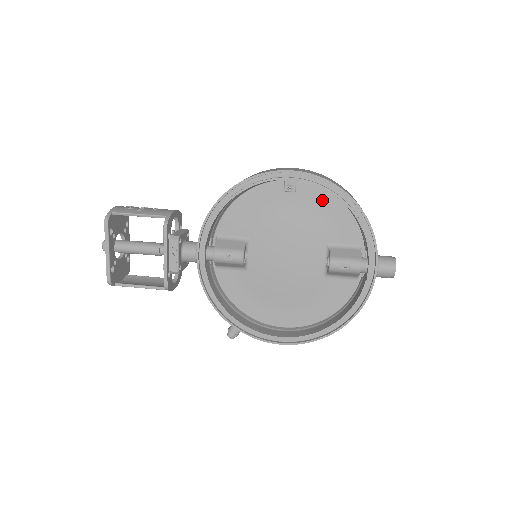
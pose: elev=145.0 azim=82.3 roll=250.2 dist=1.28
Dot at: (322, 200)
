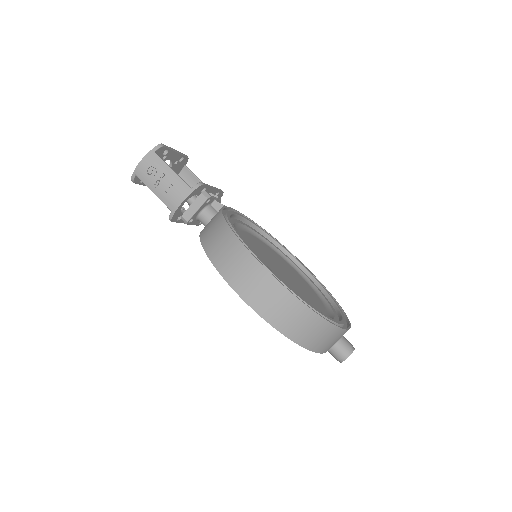
Dot at: occluded
